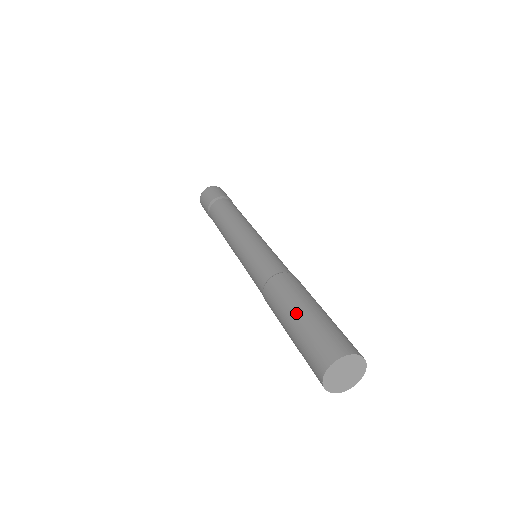
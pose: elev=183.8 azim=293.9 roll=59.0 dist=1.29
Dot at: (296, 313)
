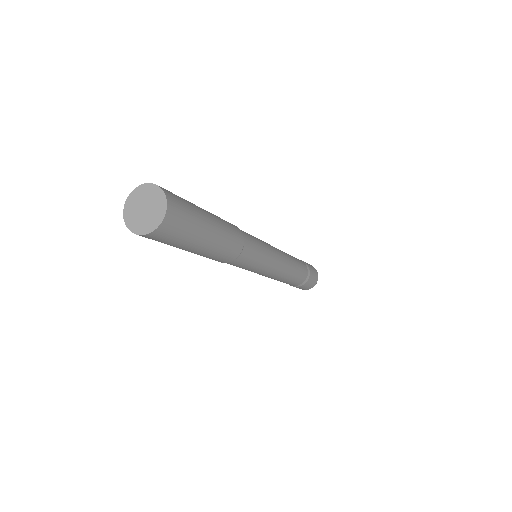
Dot at: occluded
